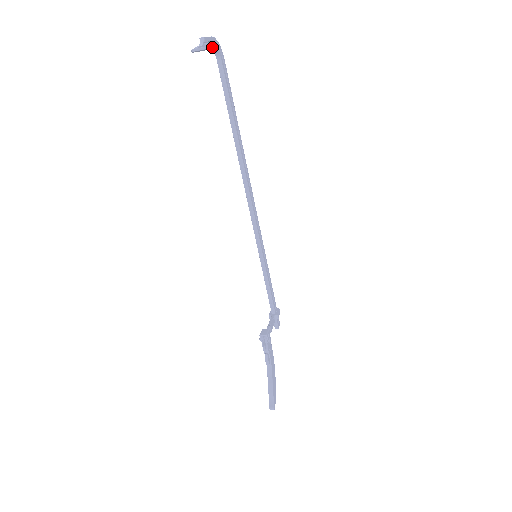
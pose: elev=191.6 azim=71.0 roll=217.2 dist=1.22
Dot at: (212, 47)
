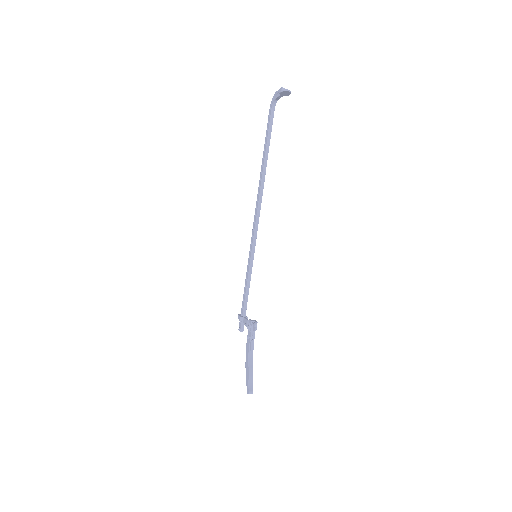
Dot at: occluded
